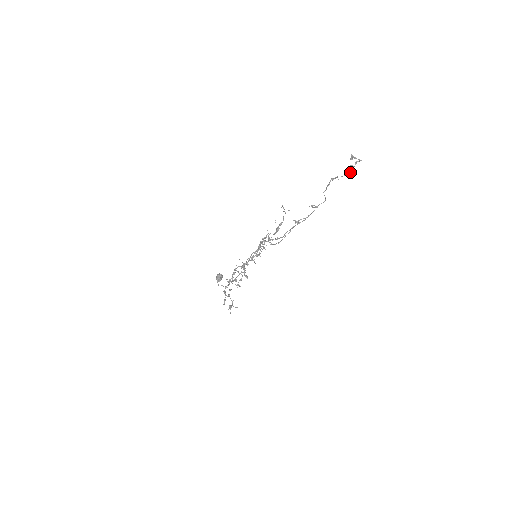
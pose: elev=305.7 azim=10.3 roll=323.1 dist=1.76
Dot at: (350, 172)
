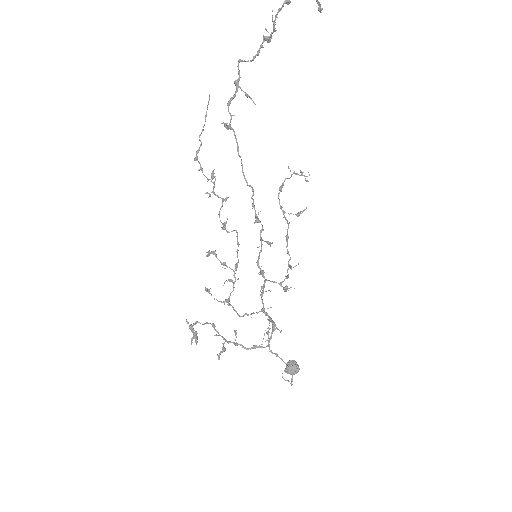
Dot at: (280, 8)
